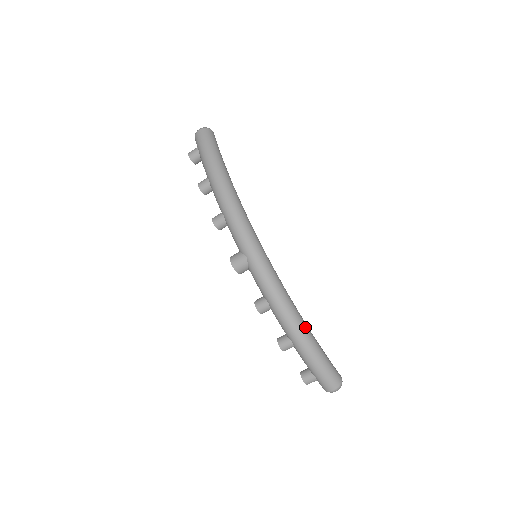
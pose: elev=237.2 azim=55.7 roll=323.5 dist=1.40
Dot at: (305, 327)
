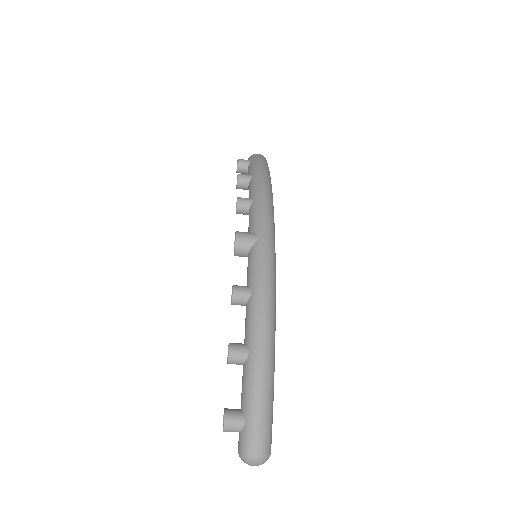
Dot at: occluded
